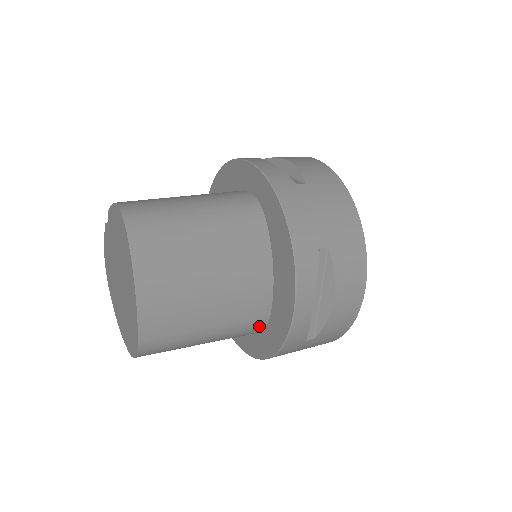
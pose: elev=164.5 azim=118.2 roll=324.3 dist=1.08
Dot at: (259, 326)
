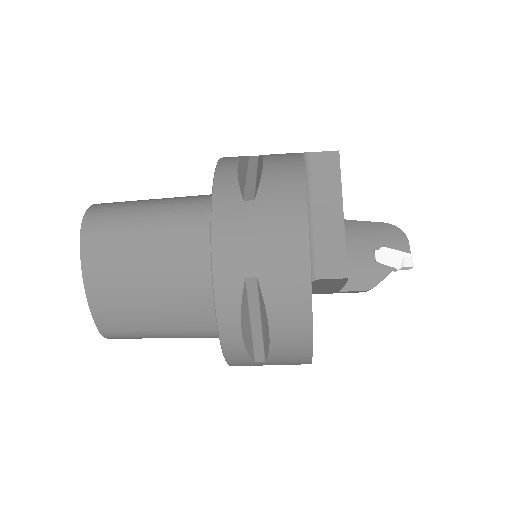
Dot at: occluded
